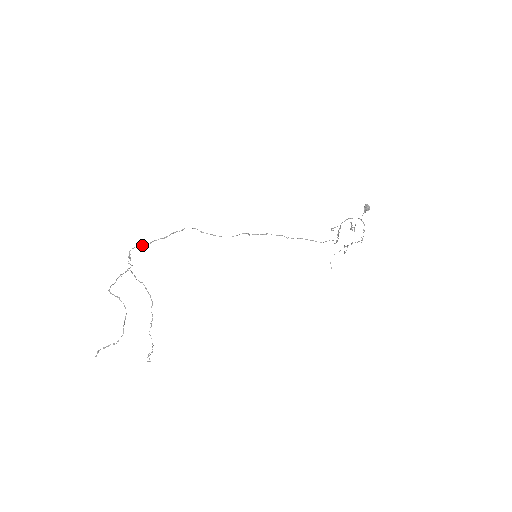
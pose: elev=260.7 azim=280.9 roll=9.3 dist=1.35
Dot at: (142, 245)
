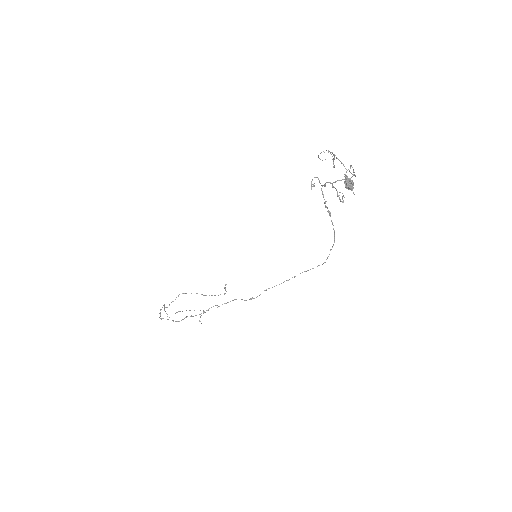
Dot at: occluded
